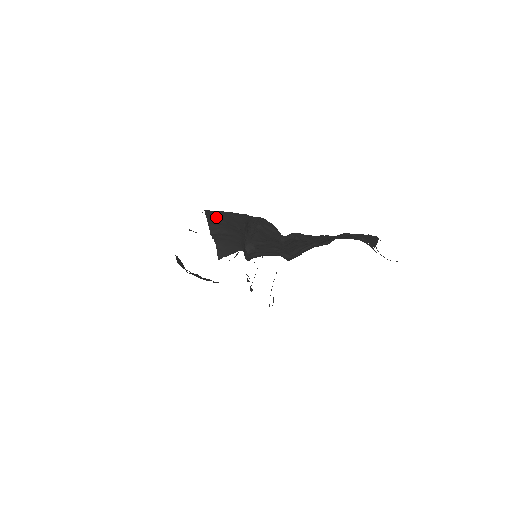
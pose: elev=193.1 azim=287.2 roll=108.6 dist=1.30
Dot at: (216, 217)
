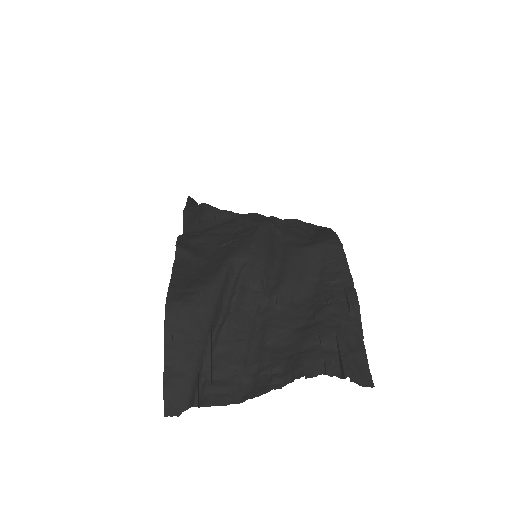
Dot at: (175, 328)
